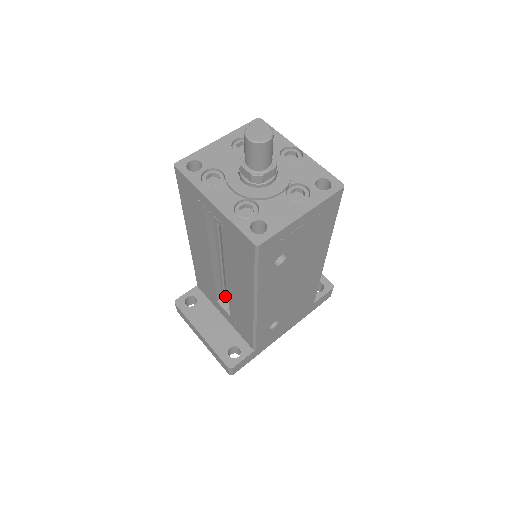
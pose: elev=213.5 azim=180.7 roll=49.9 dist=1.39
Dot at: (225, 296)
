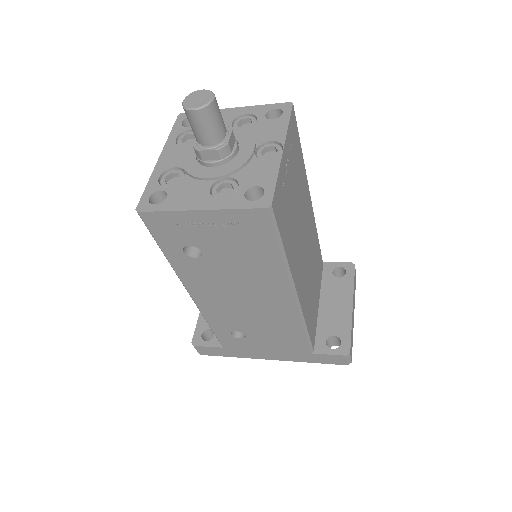
Dot at: occluded
